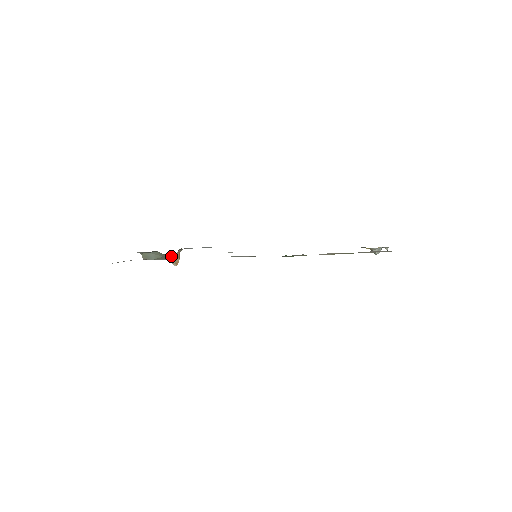
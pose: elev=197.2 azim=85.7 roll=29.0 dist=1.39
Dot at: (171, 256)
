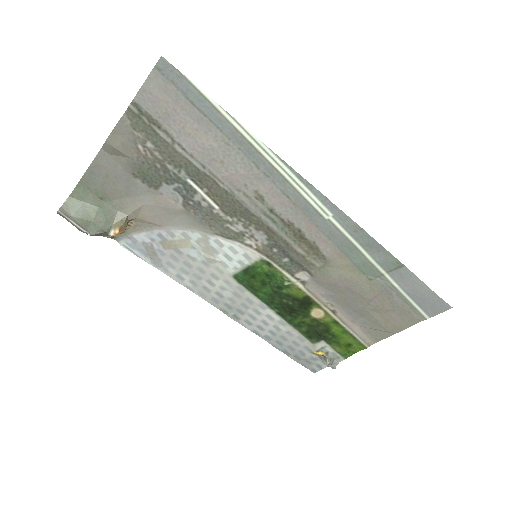
Dot at: (123, 216)
